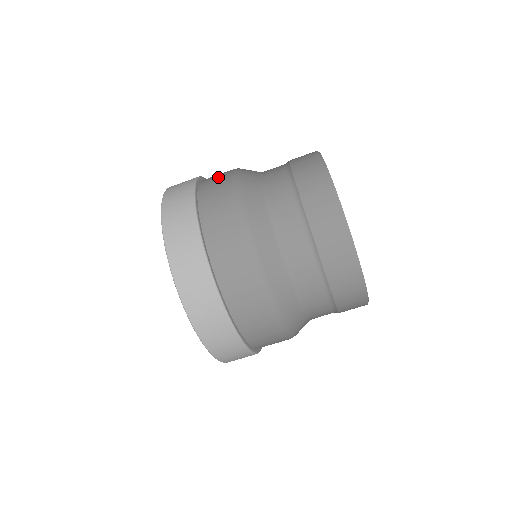
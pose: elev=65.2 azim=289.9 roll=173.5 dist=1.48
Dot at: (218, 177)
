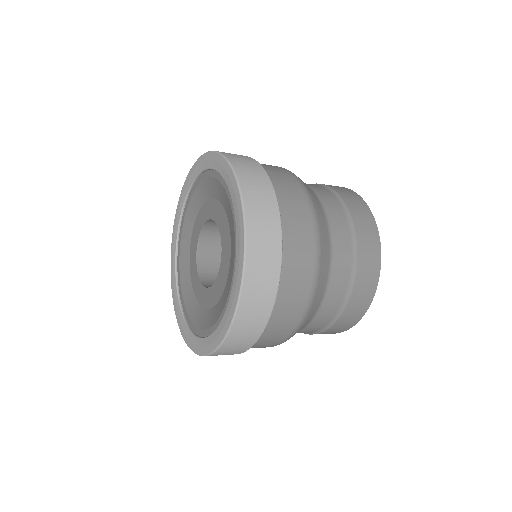
Dot at: (276, 168)
